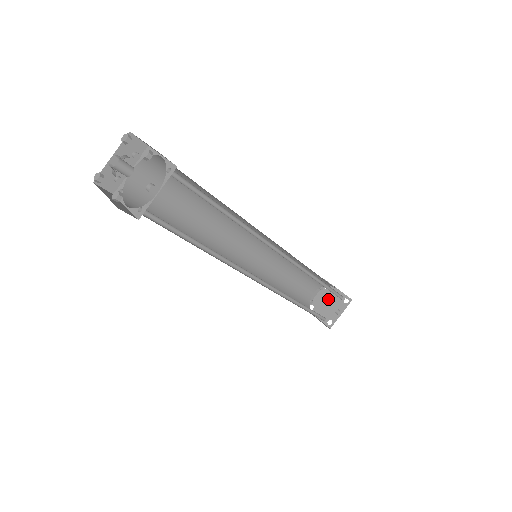
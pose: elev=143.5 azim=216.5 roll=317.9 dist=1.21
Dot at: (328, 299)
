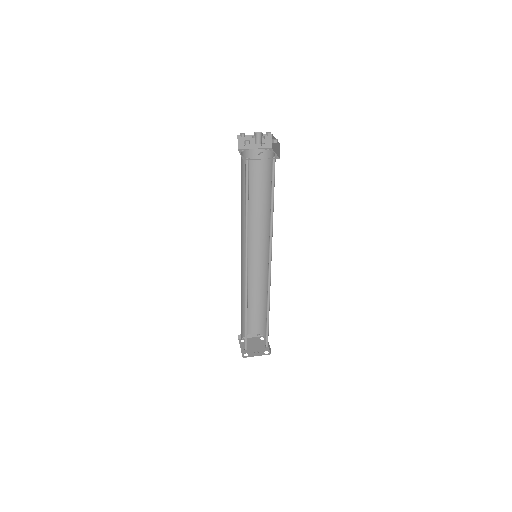
Dot at: (257, 344)
